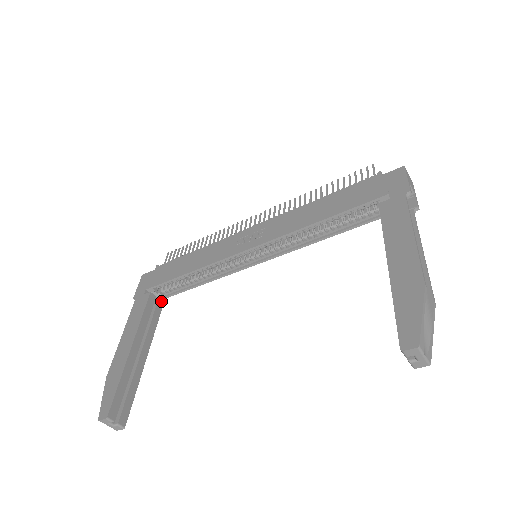
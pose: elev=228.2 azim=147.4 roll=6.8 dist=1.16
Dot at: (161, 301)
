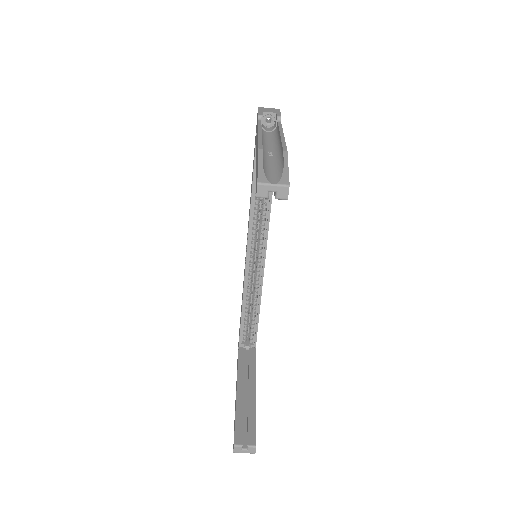
Dot at: (252, 348)
